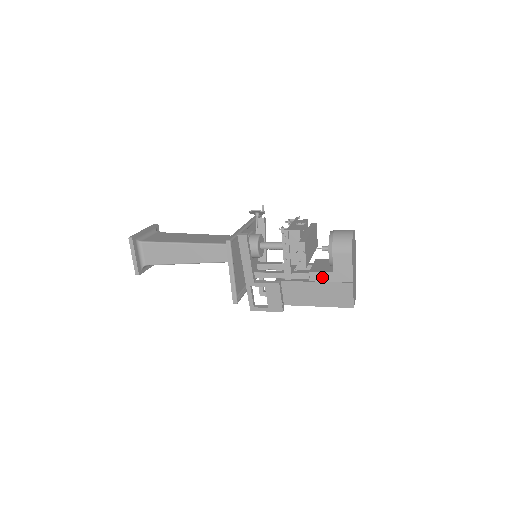
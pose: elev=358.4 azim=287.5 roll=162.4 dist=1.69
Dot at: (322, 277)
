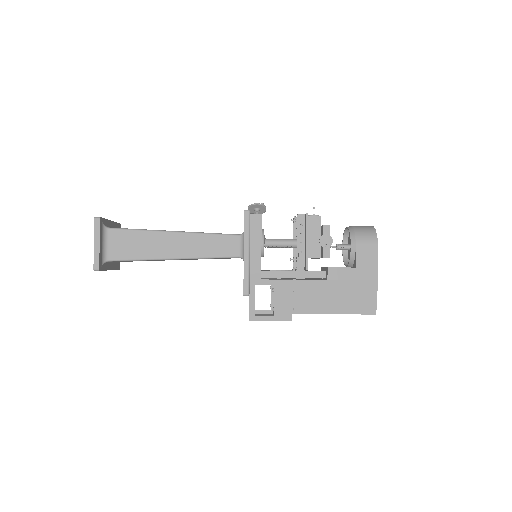
Dot at: (342, 274)
